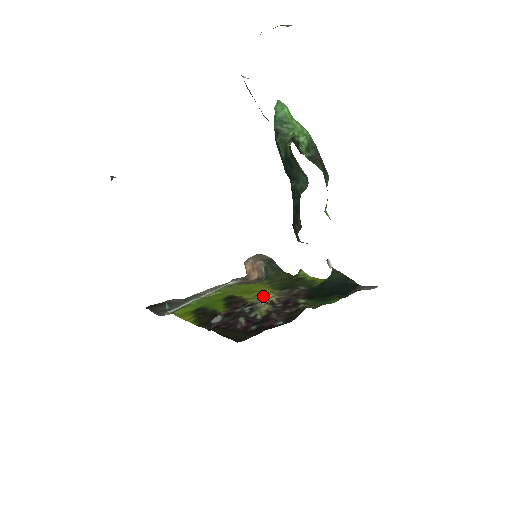
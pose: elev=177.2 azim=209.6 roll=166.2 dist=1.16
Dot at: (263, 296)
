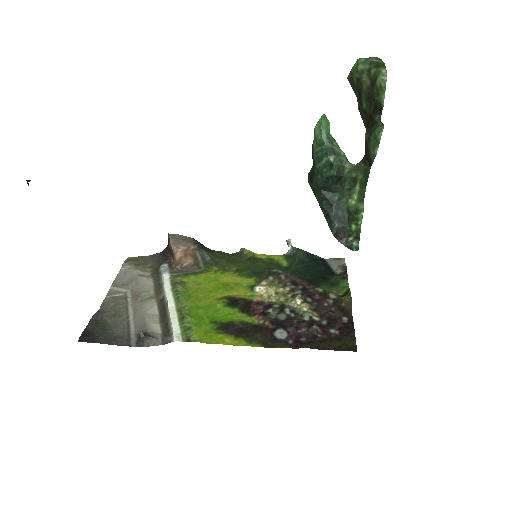
Dot at: (267, 291)
